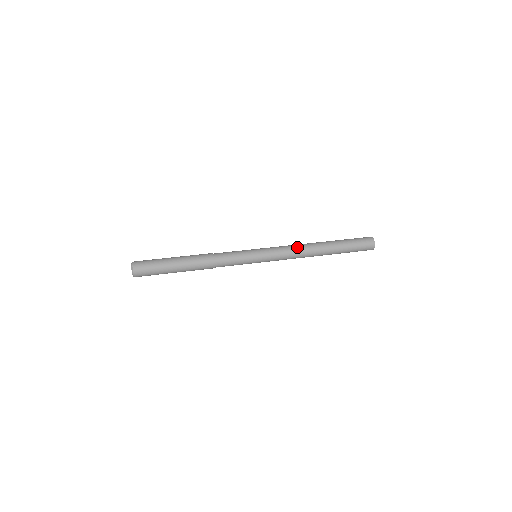
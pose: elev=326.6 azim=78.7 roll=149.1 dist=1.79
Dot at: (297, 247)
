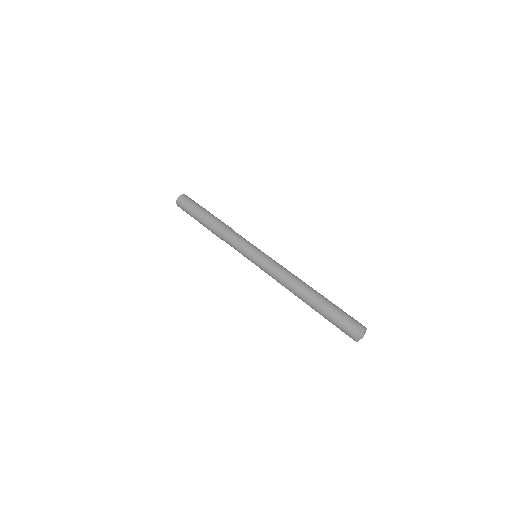
Dot at: (291, 273)
